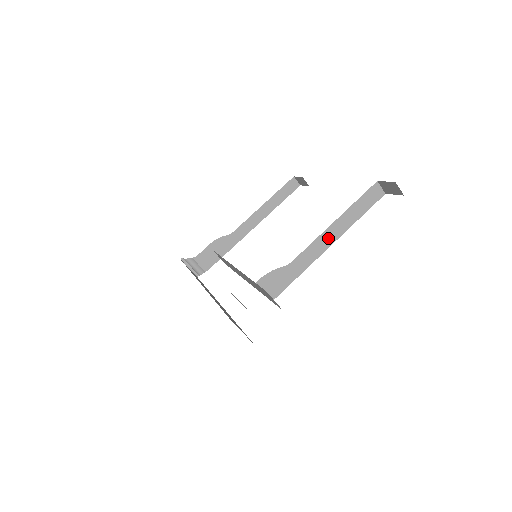
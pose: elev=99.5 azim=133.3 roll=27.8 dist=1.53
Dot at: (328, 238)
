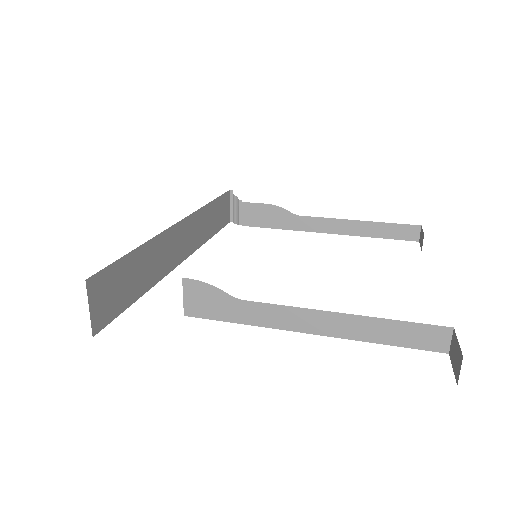
Dot at: (314, 322)
